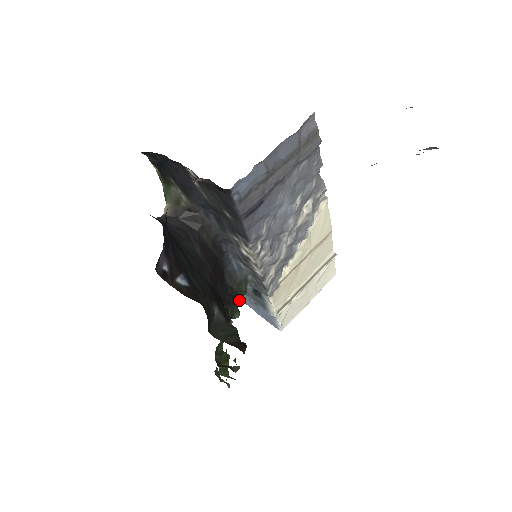
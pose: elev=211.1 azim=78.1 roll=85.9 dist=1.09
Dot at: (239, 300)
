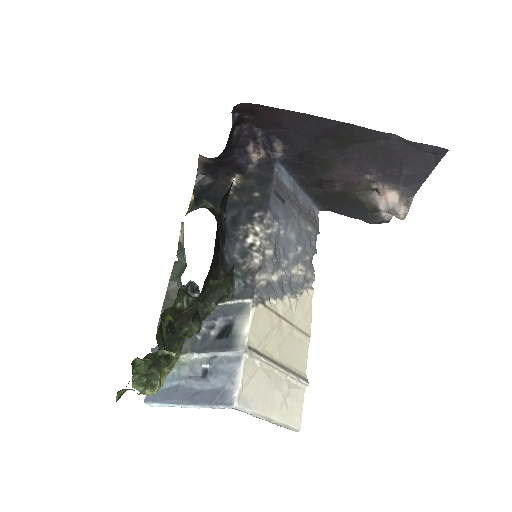
Dot at: (214, 300)
